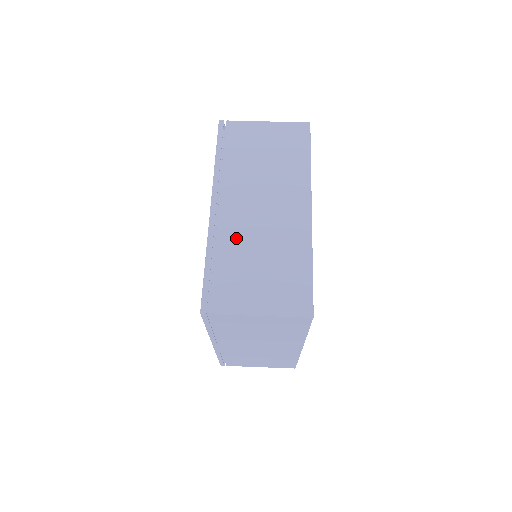
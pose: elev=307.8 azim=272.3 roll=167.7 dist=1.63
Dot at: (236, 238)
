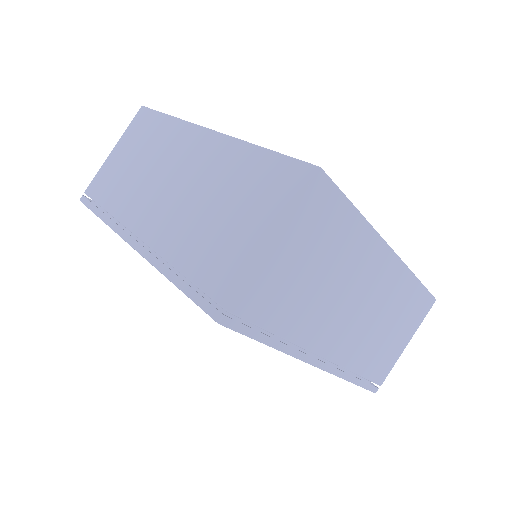
Dot at: (176, 231)
